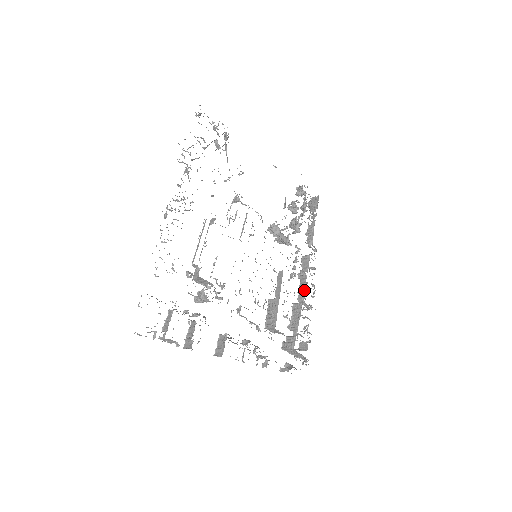
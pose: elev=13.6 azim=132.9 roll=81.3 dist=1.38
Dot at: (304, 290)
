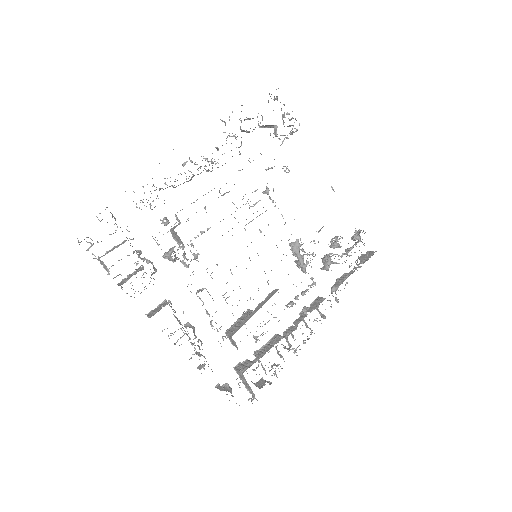
Dot at: (296, 327)
